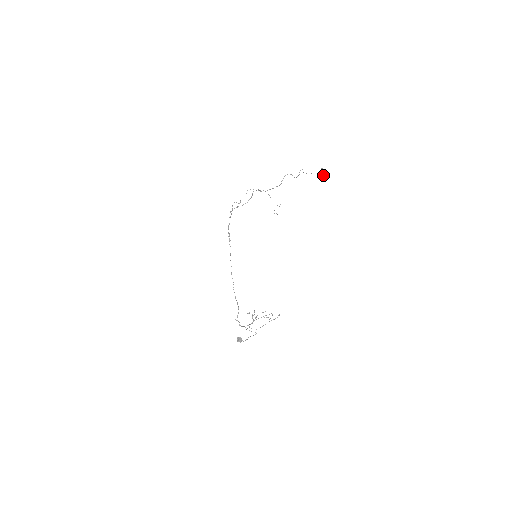
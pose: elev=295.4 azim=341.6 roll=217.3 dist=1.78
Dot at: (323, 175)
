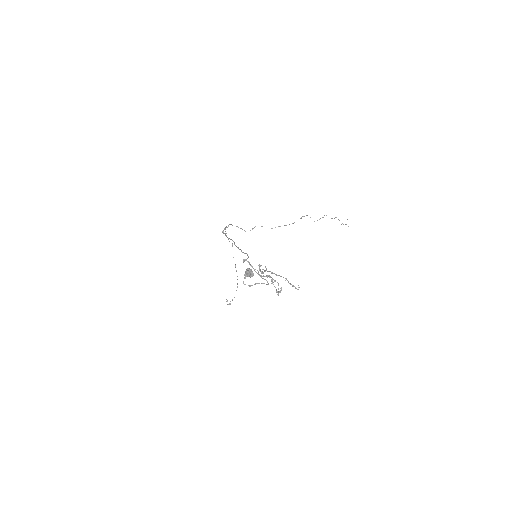
Dot at: occluded
